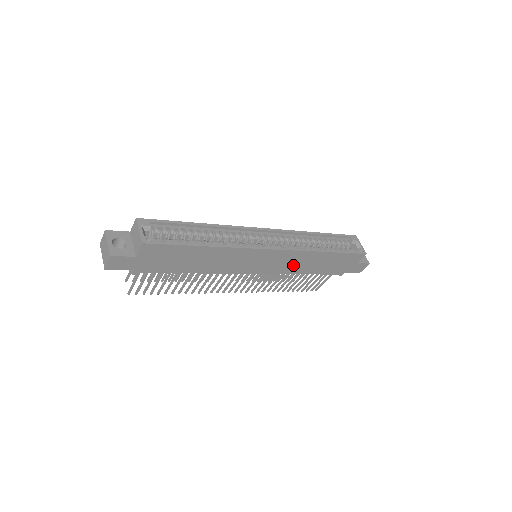
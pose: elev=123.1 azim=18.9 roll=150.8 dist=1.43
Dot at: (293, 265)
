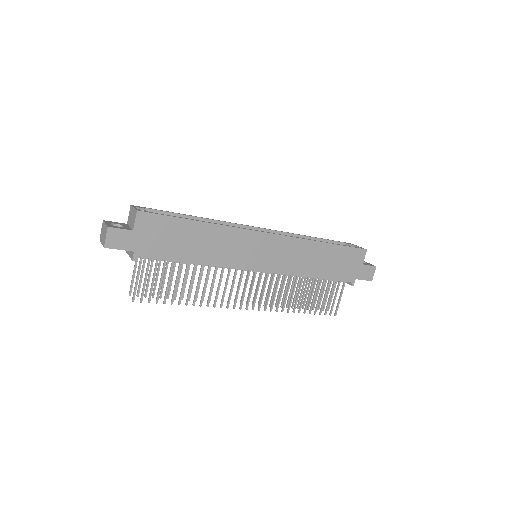
Dot at: (296, 261)
